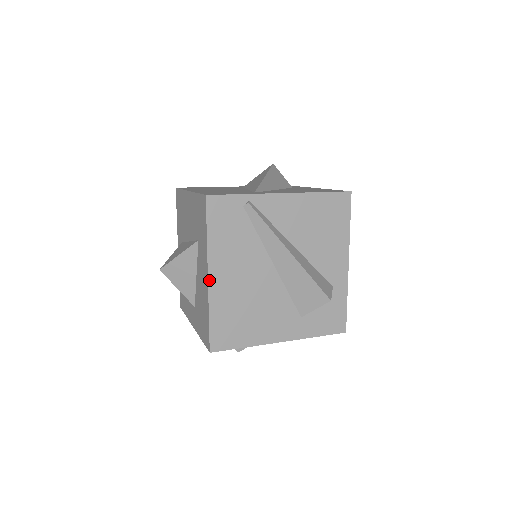
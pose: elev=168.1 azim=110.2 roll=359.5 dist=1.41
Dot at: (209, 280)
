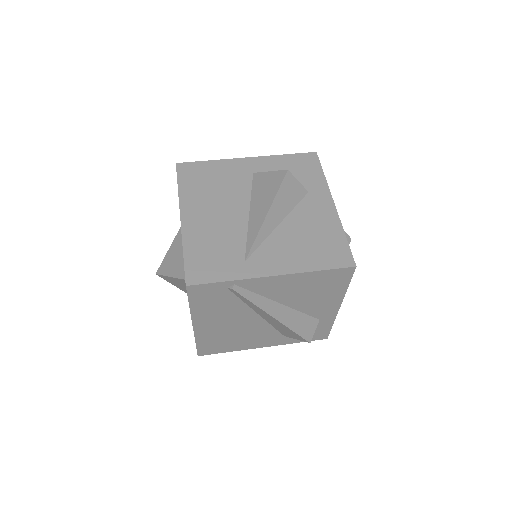
Dot at: (194, 327)
